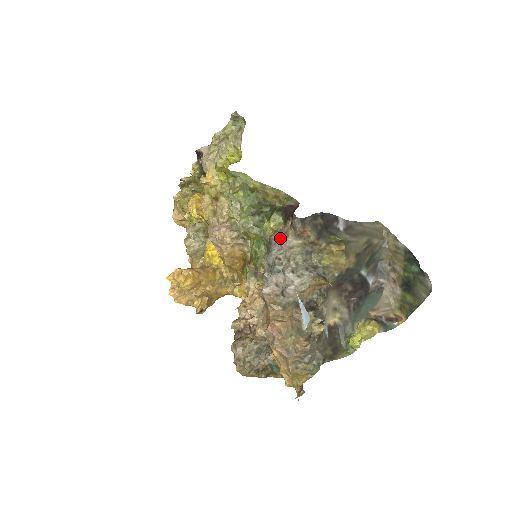
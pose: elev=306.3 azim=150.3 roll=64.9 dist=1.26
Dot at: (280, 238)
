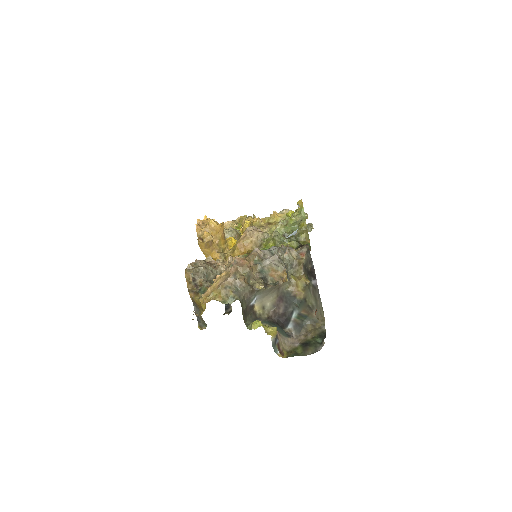
Dot at: occluded
